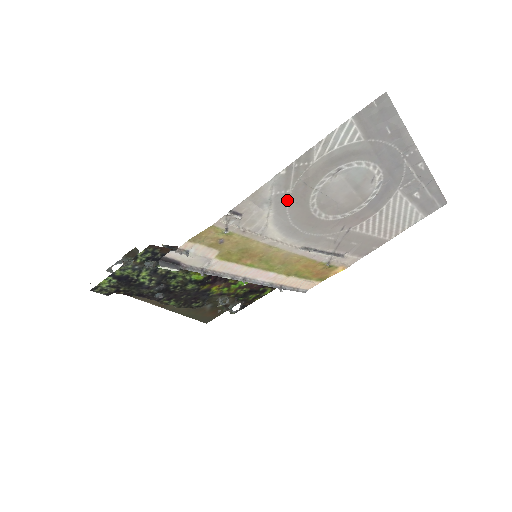
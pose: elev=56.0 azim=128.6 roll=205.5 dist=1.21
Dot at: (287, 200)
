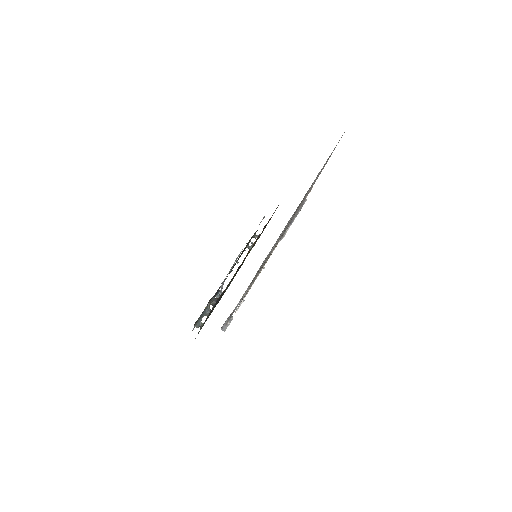
Dot at: occluded
